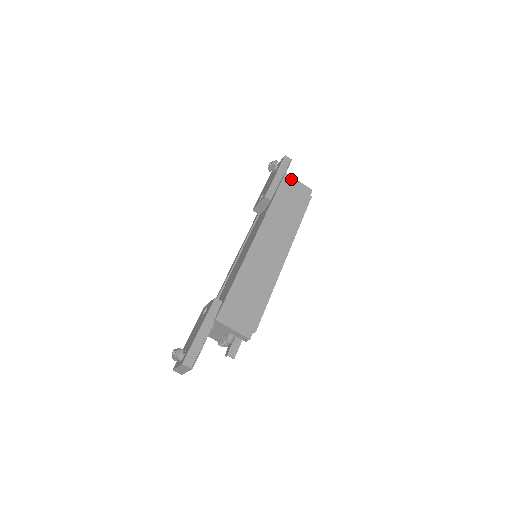
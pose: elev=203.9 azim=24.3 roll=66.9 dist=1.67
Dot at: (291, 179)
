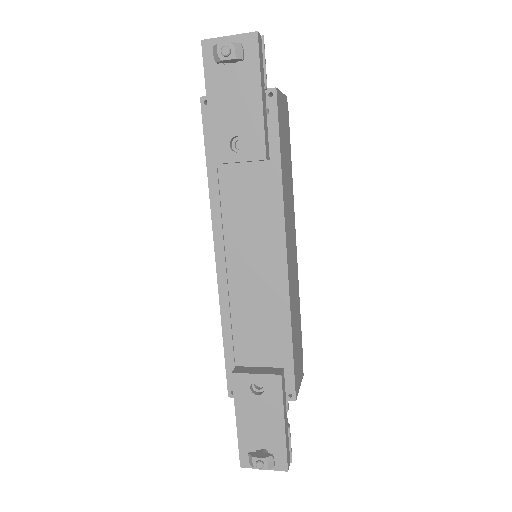
Dot at: (280, 97)
